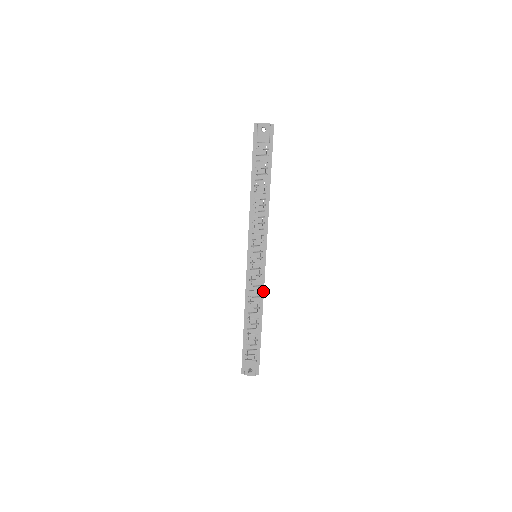
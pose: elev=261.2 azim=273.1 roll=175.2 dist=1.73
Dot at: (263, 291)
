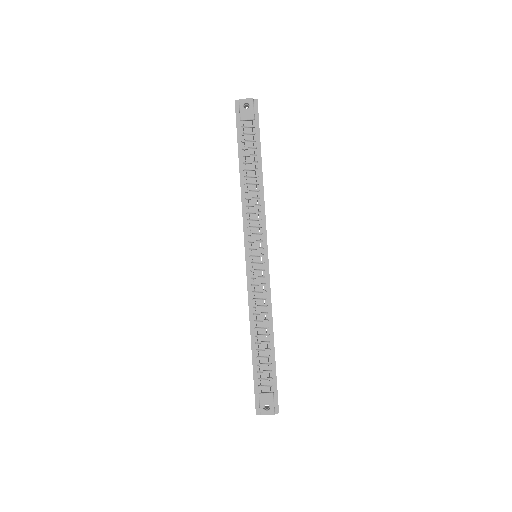
Dot at: (270, 297)
